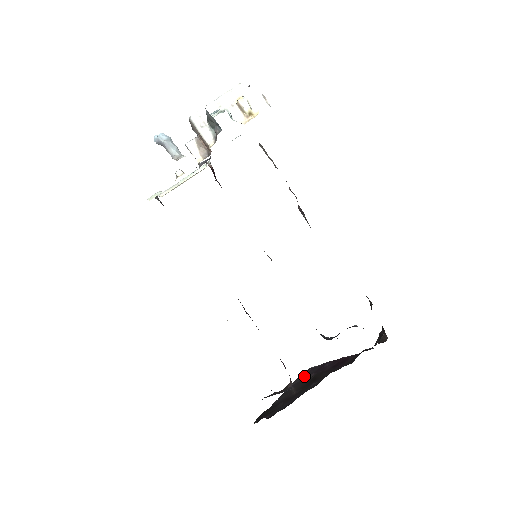
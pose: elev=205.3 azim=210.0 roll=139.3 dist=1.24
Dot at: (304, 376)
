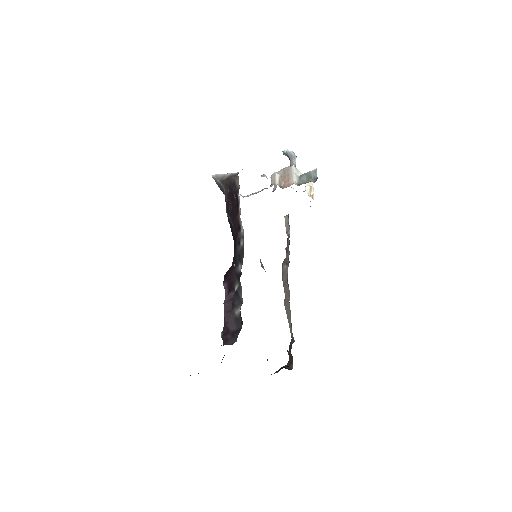
Dot at: occluded
